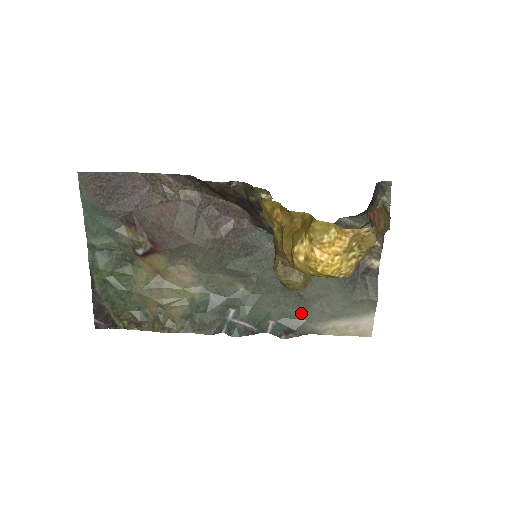
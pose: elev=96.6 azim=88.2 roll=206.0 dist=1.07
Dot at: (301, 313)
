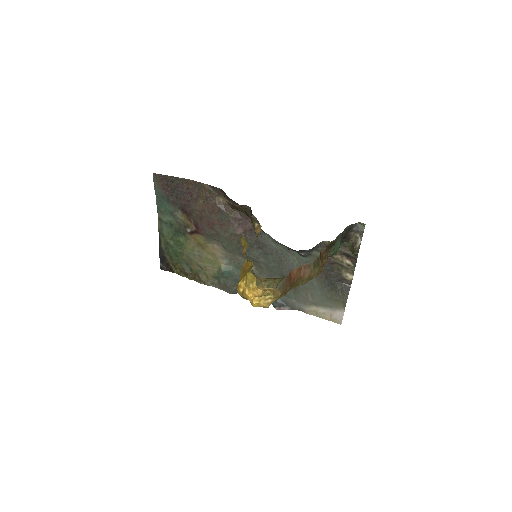
Dot at: (293, 295)
